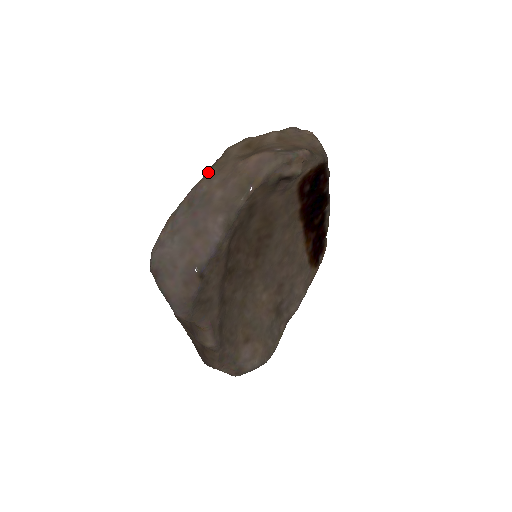
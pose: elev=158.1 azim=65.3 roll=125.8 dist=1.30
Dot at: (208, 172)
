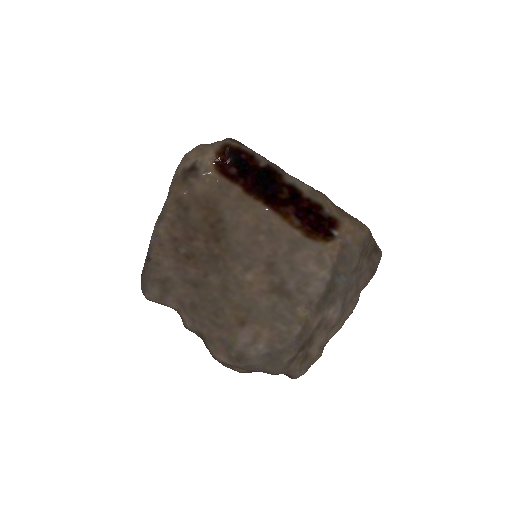
Dot at: occluded
